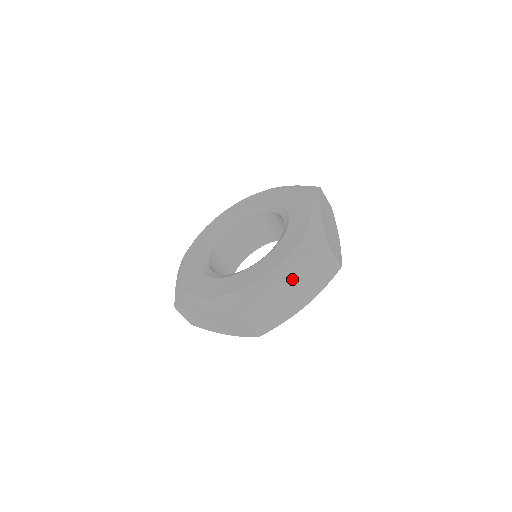
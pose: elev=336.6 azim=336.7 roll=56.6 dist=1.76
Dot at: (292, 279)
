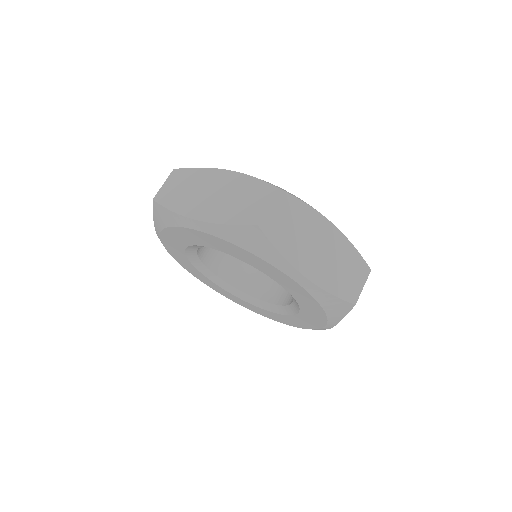
Dot at: occluded
